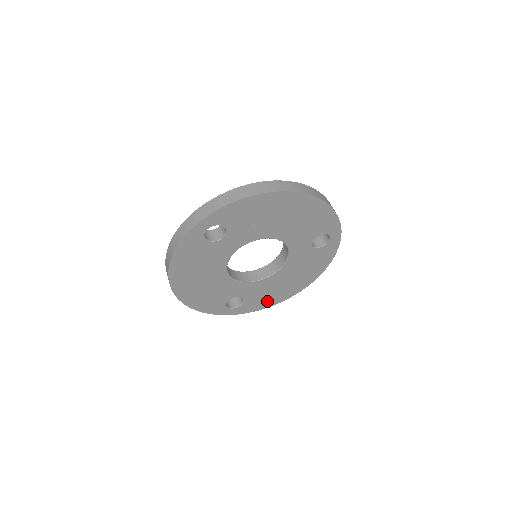
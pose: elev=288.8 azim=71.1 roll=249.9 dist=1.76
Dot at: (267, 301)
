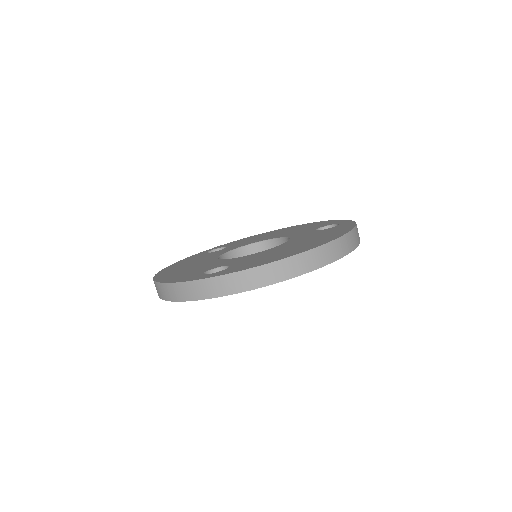
Dot at: occluded
